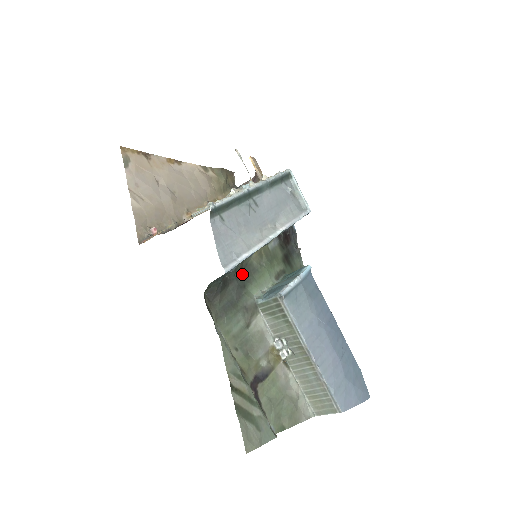
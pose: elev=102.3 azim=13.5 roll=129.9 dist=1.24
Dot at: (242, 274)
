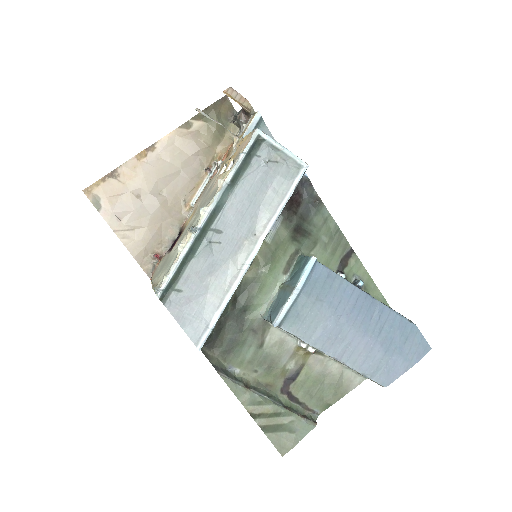
Dot at: (238, 301)
